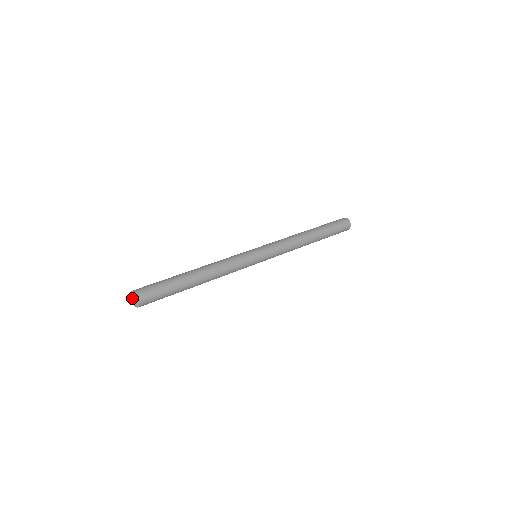
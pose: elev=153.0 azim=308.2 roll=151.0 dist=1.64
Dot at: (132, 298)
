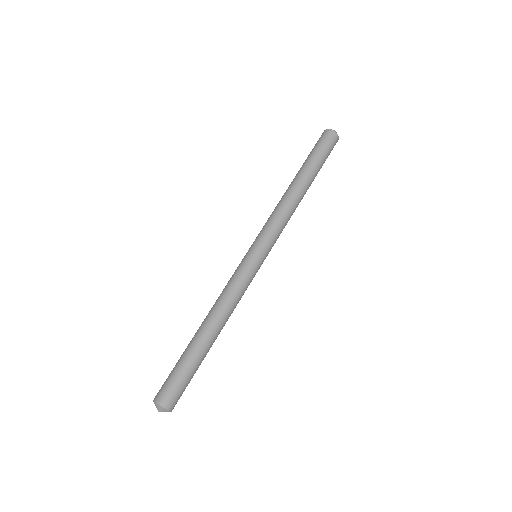
Dot at: (157, 408)
